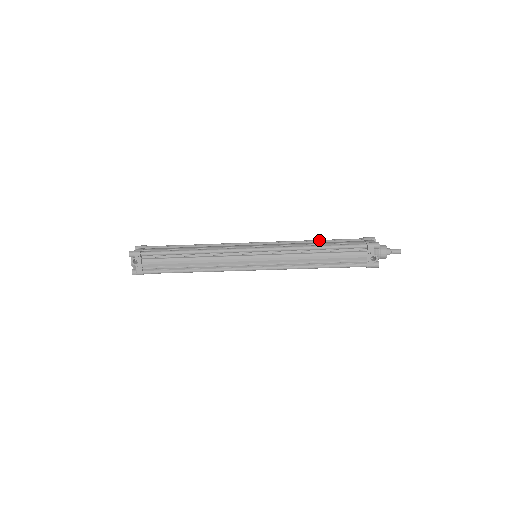
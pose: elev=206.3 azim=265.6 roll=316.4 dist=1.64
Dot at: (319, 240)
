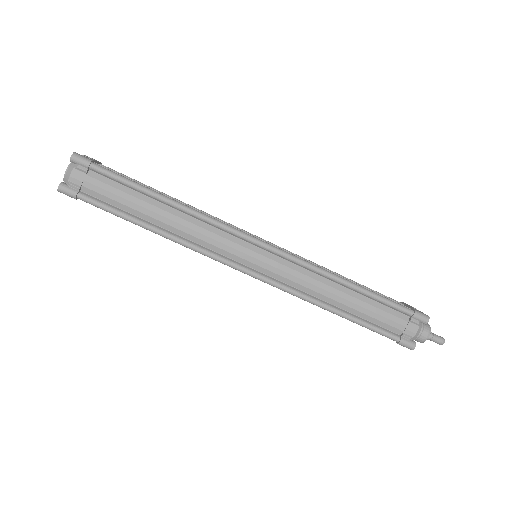
Dot at: occluded
